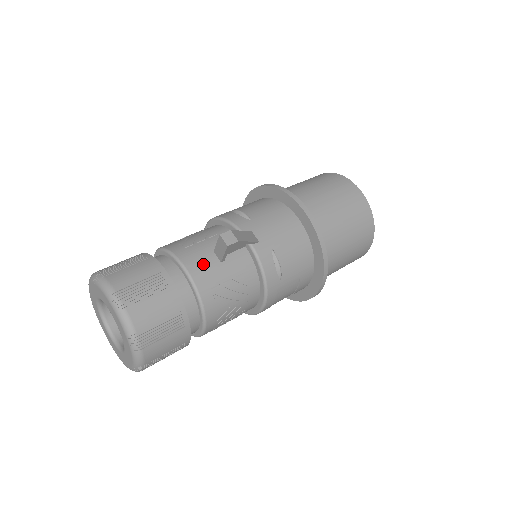
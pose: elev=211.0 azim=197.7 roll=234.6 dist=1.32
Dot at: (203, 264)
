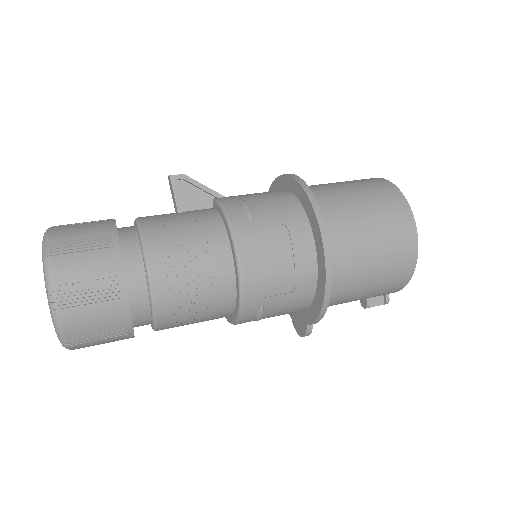
Dot at: (157, 215)
